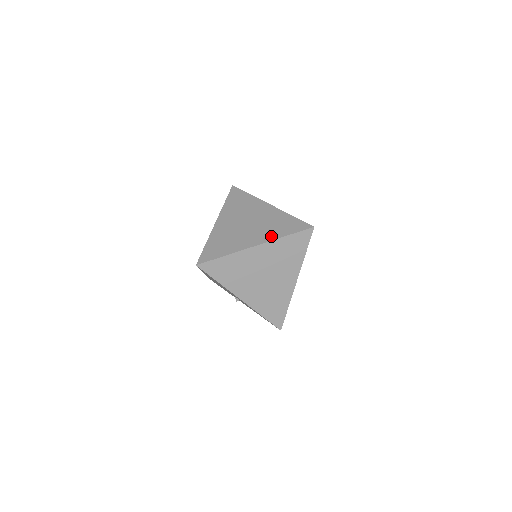
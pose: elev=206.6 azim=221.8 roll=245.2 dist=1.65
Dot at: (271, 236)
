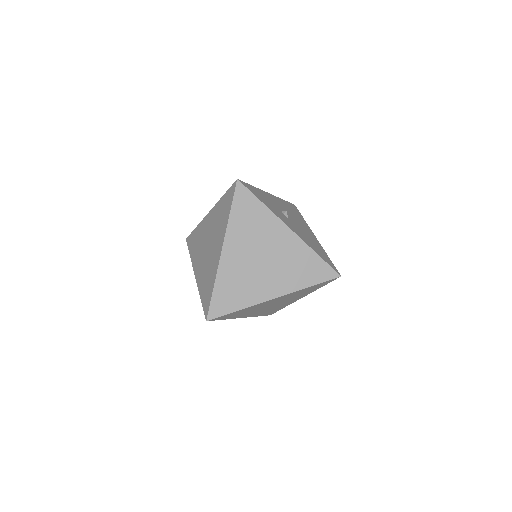
Dot at: (292, 285)
